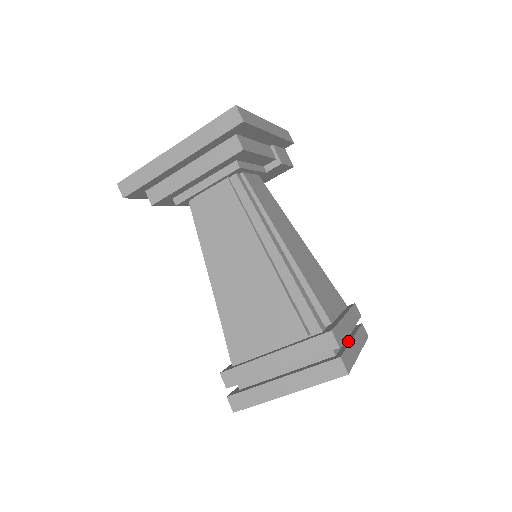
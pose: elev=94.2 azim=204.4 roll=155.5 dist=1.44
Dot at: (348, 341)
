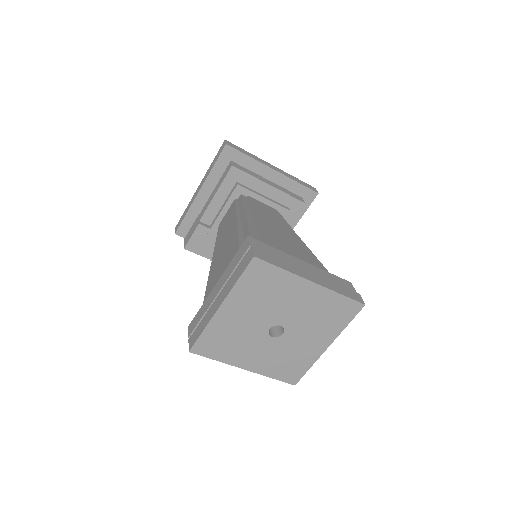
Dot at: occluded
